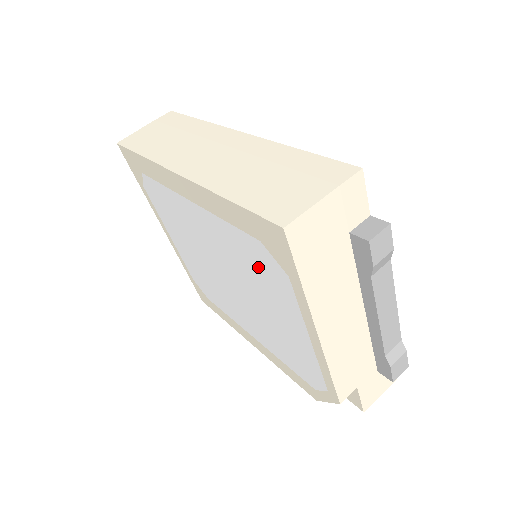
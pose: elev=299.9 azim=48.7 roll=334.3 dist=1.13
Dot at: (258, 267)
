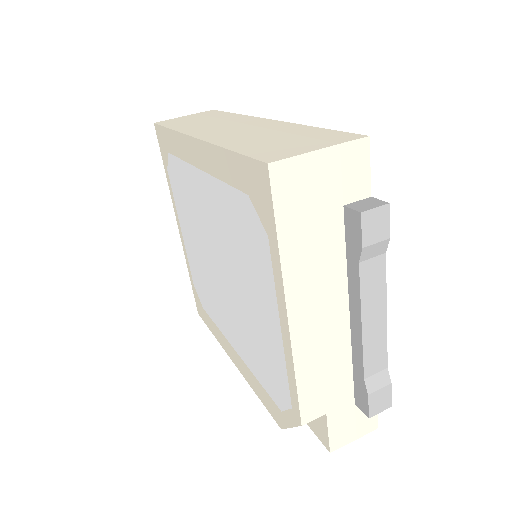
Dot at: (244, 236)
